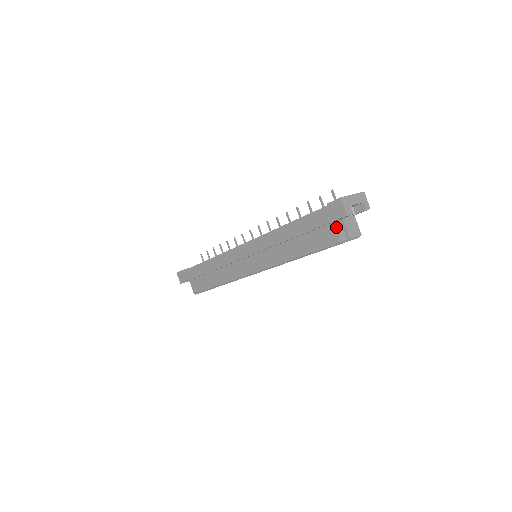
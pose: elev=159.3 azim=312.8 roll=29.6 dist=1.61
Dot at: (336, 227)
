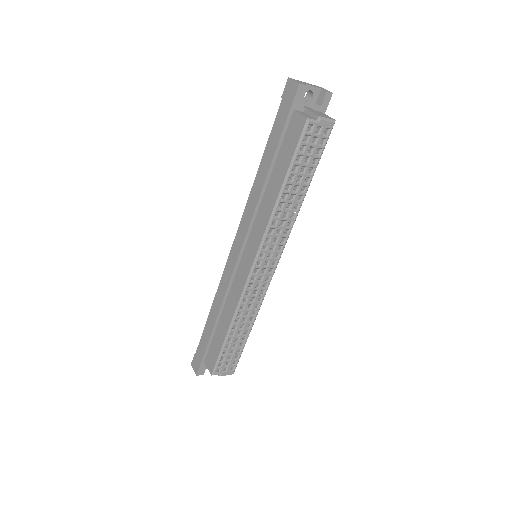
Dot at: (299, 112)
